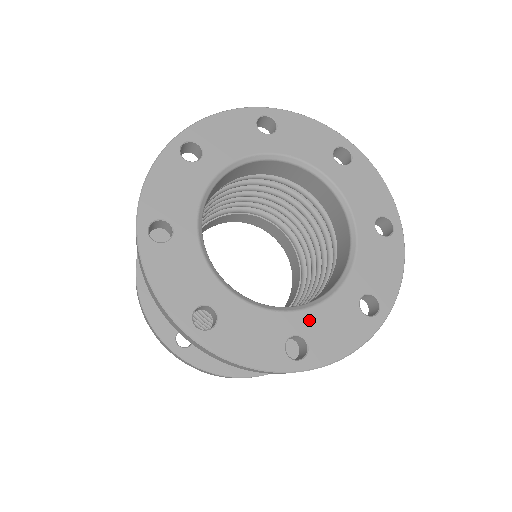
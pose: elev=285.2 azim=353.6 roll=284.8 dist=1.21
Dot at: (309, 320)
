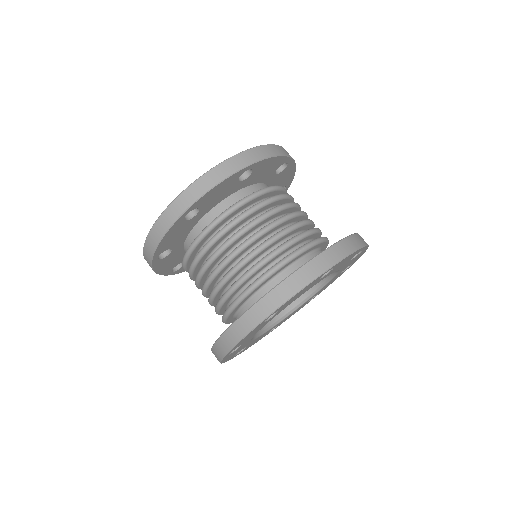
Dot at: (255, 340)
